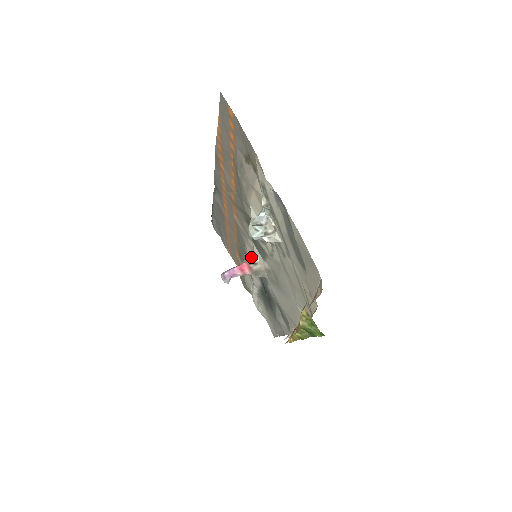
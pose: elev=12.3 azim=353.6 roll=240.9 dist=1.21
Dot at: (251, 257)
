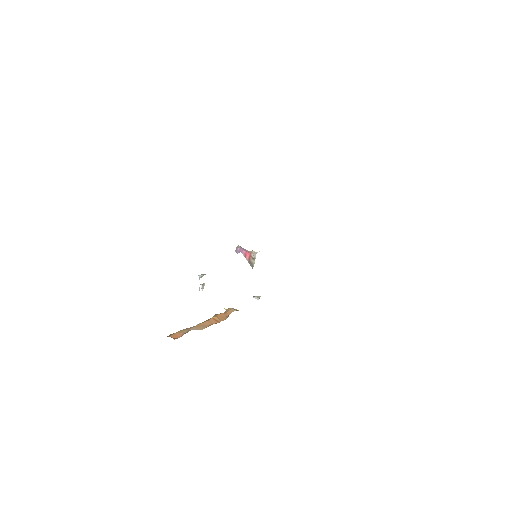
Dot at: (254, 254)
